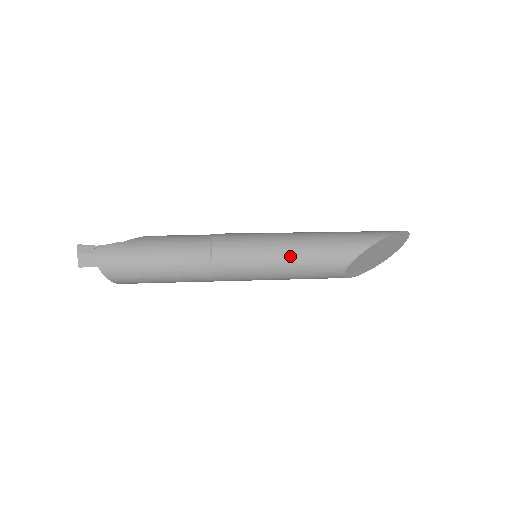
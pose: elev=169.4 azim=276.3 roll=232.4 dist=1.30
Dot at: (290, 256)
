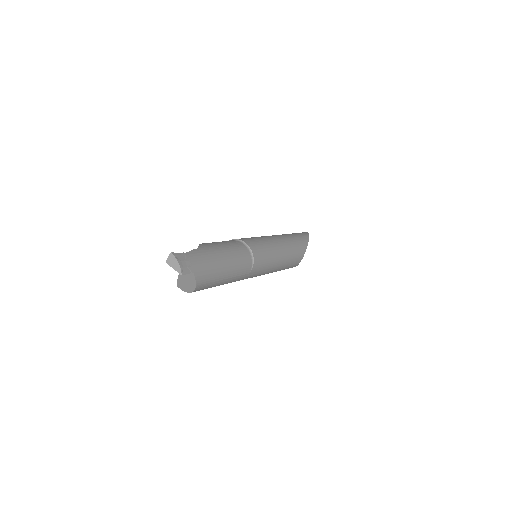
Dot at: (284, 251)
